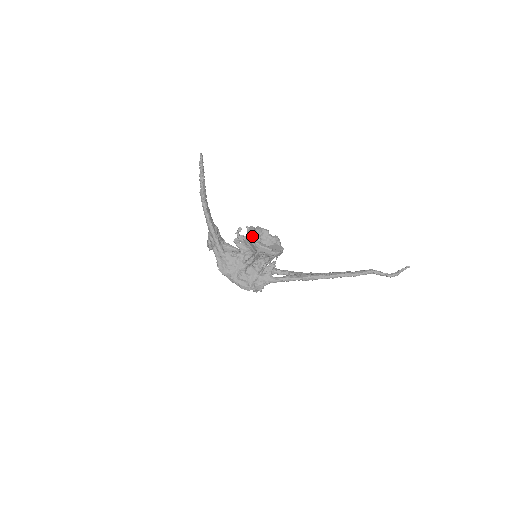
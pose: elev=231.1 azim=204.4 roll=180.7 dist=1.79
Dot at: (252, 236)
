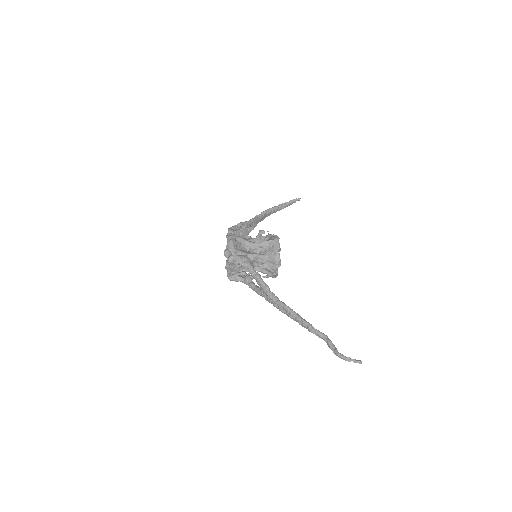
Dot at: occluded
